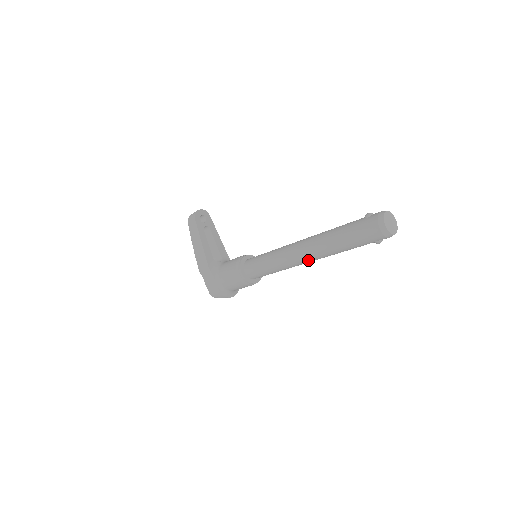
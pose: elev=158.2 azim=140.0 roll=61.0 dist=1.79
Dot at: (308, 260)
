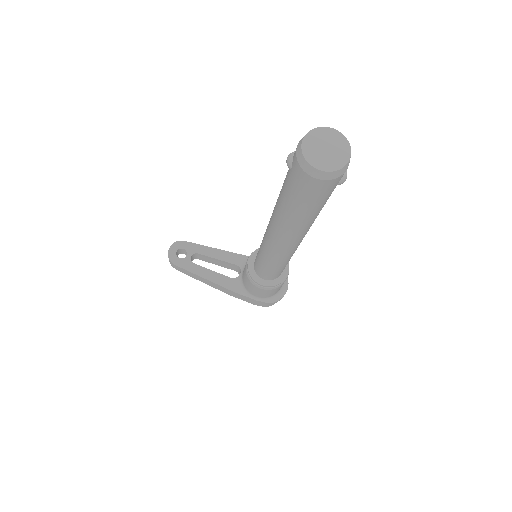
Dot at: (297, 243)
